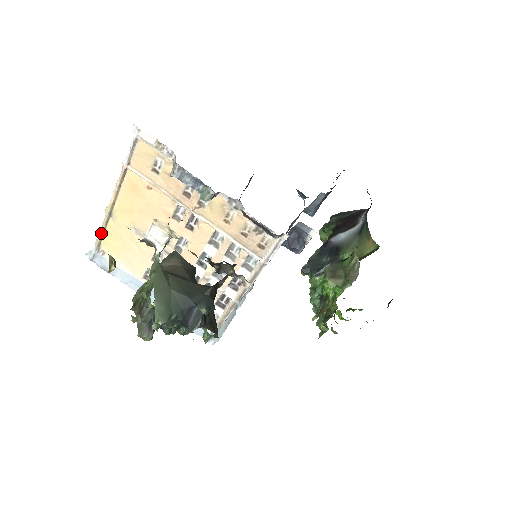
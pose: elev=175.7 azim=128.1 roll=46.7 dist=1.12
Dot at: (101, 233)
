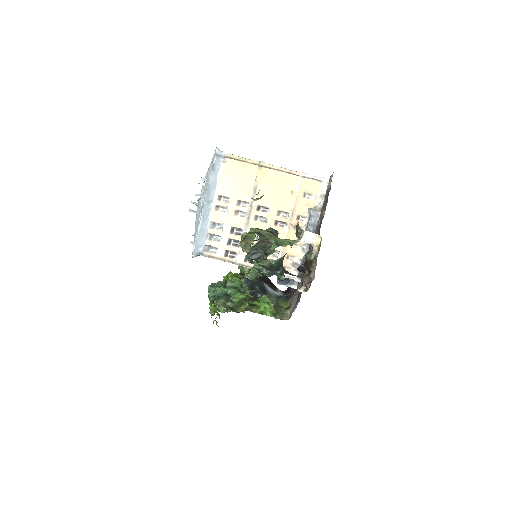
Dot at: (241, 159)
